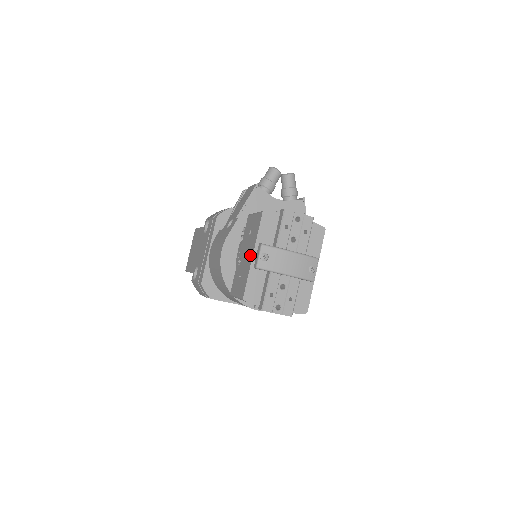
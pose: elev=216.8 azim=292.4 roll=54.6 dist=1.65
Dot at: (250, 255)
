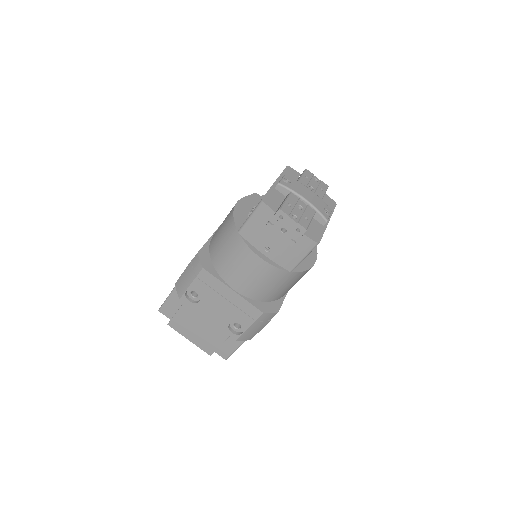
Dot at: occluded
